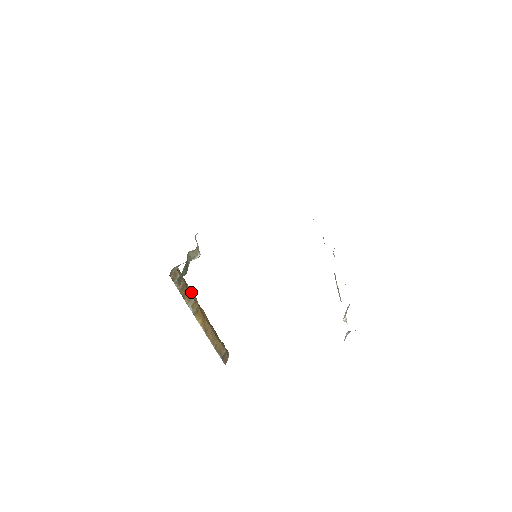
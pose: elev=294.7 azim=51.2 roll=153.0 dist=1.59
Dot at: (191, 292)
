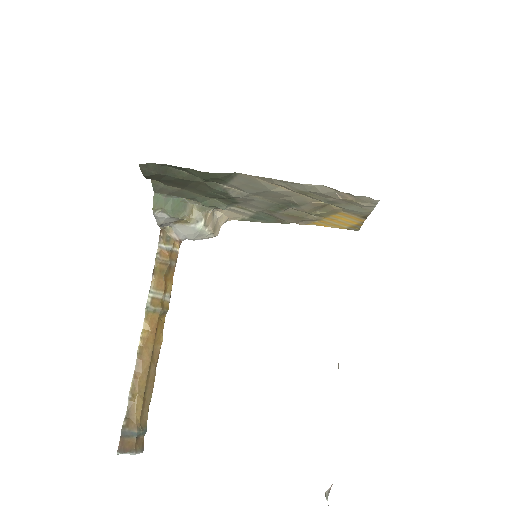
Dot at: (168, 291)
